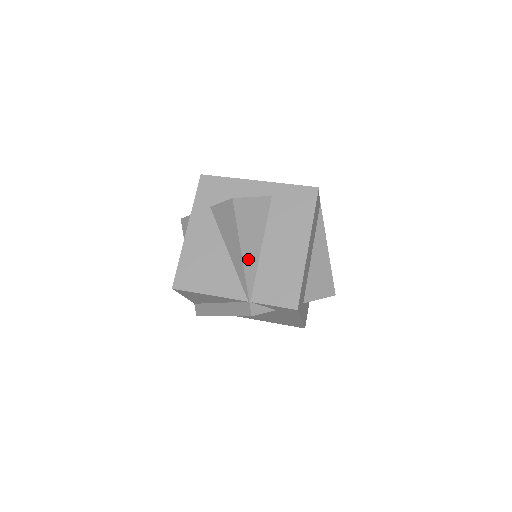
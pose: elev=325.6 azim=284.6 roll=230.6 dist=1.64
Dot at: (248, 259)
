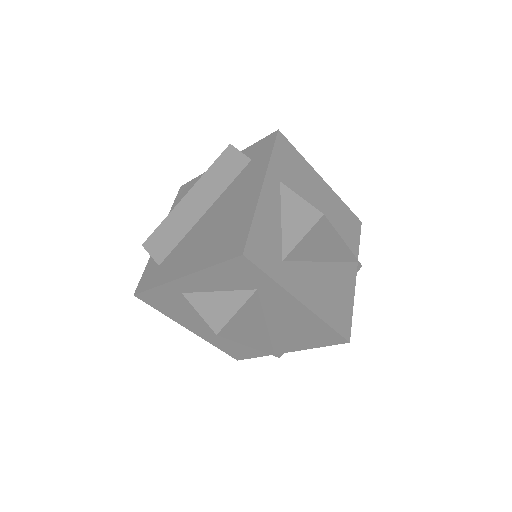
Dot at: occluded
